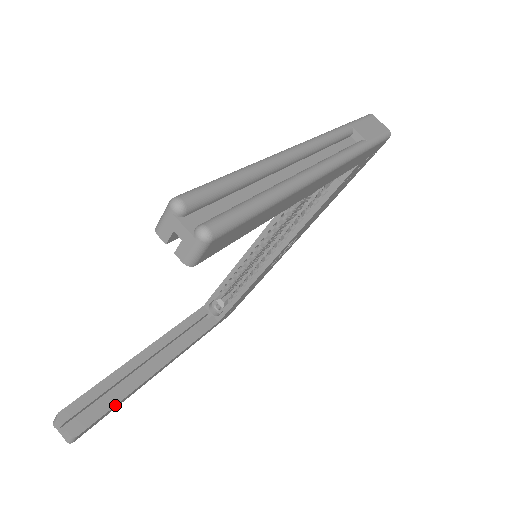
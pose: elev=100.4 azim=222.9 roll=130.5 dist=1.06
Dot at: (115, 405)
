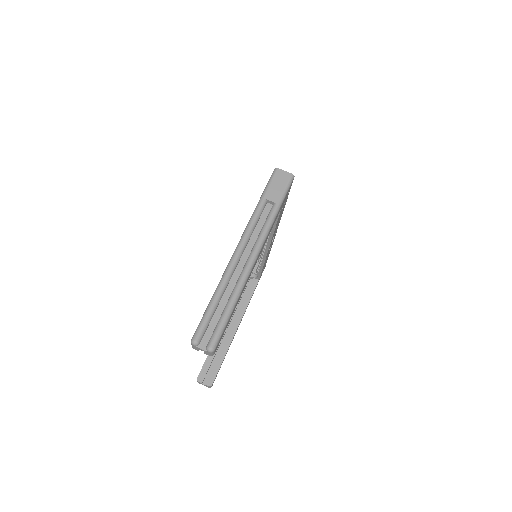
Dot at: occluded
